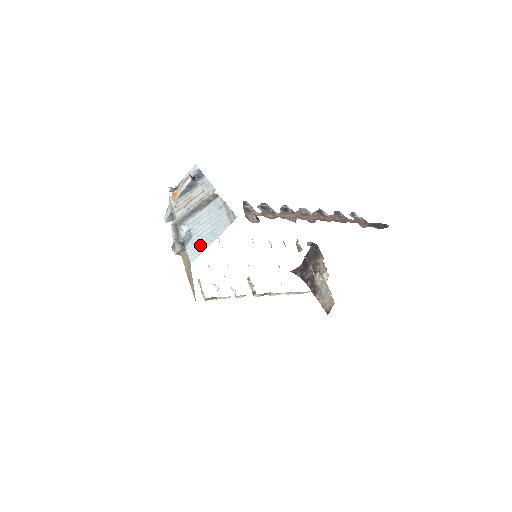
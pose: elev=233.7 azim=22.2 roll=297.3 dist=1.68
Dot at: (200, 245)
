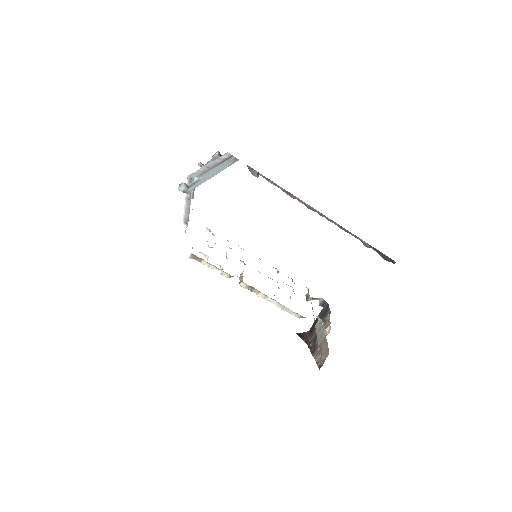
Dot at: (201, 182)
